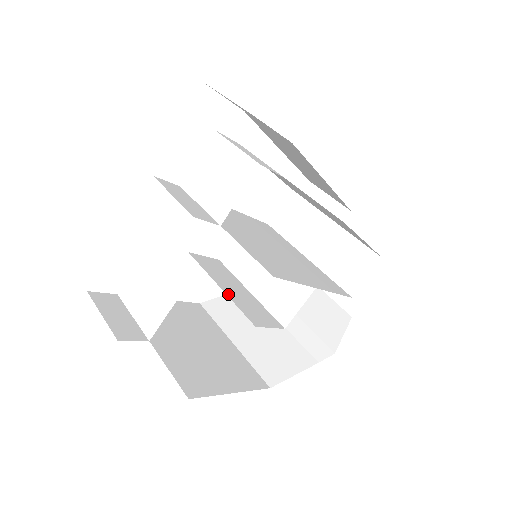
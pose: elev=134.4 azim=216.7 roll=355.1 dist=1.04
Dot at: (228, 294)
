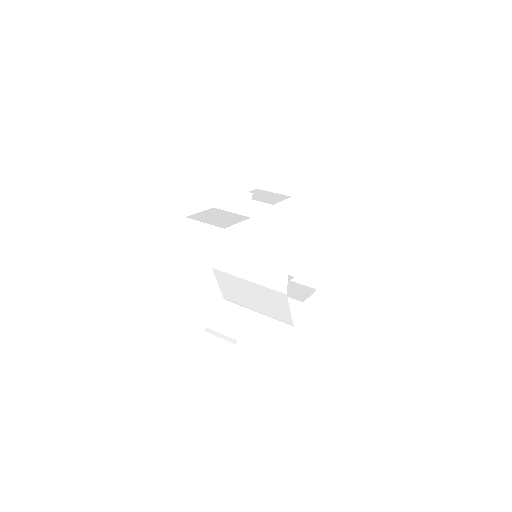
Dot at: (250, 253)
